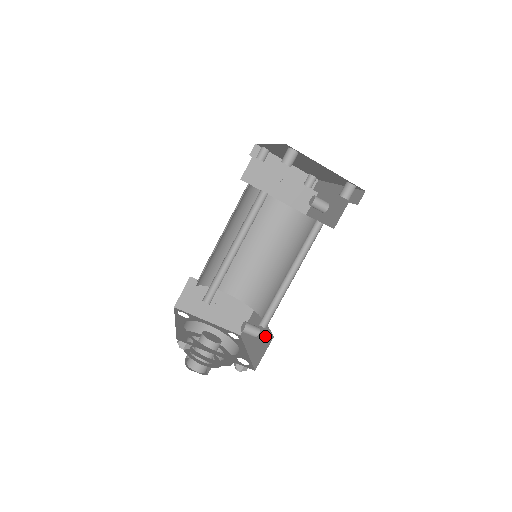
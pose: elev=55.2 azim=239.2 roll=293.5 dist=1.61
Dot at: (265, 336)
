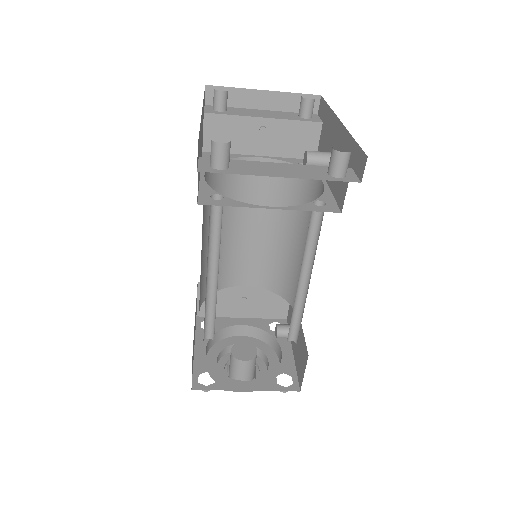
Dot at: (302, 346)
